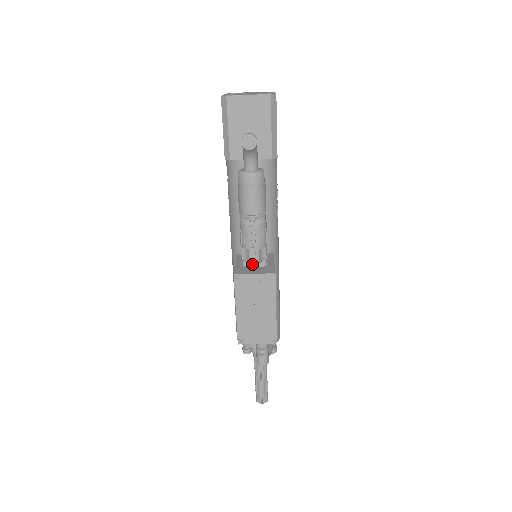
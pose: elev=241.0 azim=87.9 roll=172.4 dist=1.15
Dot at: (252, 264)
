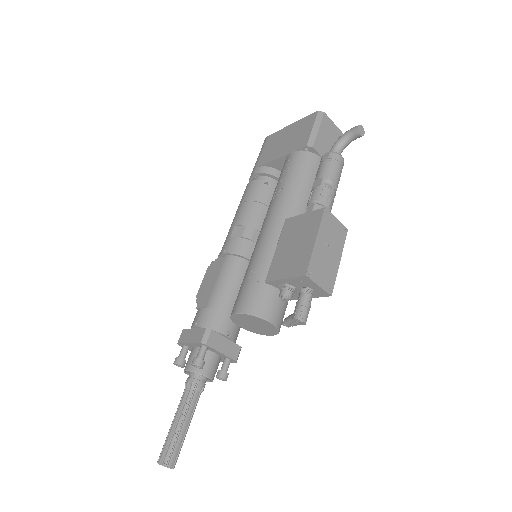
Dot at: occluded
